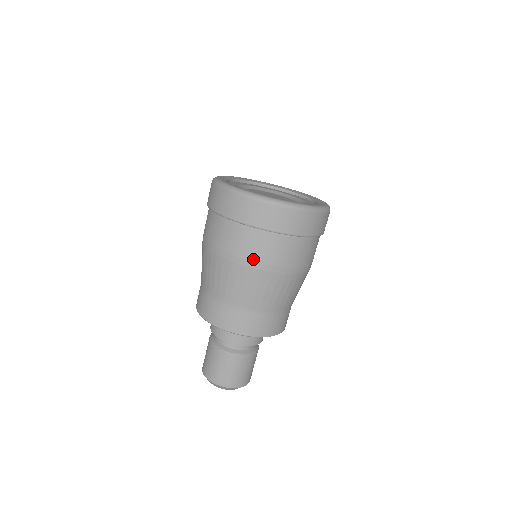
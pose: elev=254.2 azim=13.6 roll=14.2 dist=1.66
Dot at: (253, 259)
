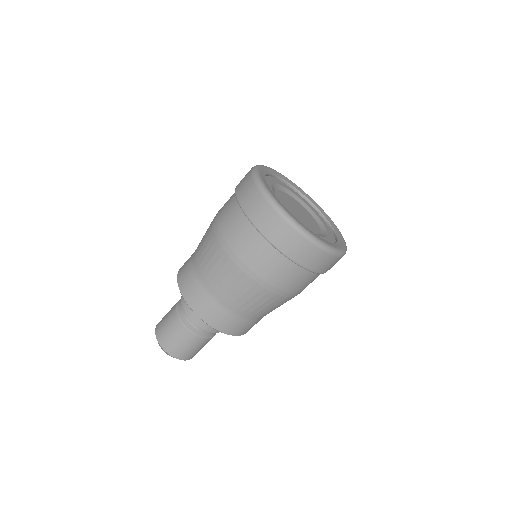
Dot at: (246, 262)
